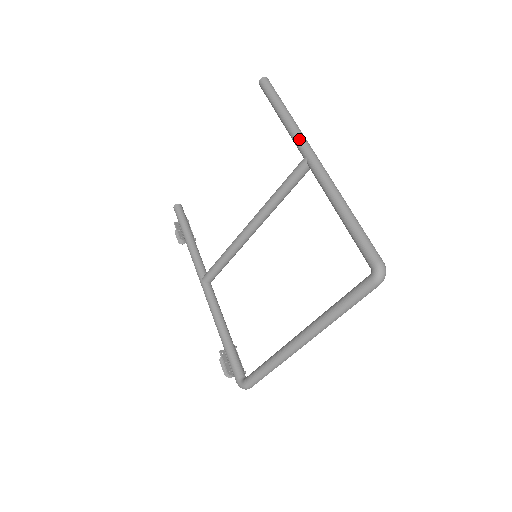
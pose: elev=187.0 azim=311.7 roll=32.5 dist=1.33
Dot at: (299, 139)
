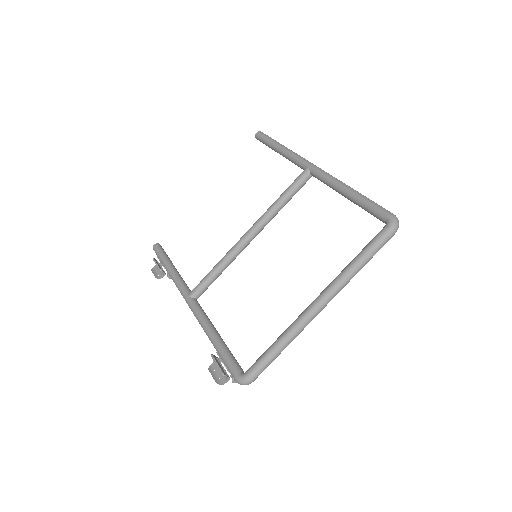
Dot at: (300, 157)
